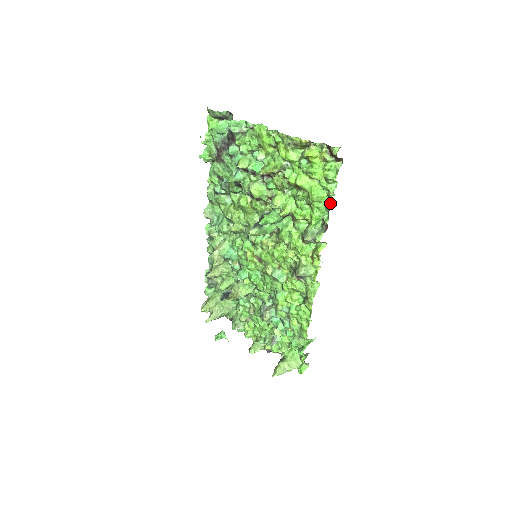
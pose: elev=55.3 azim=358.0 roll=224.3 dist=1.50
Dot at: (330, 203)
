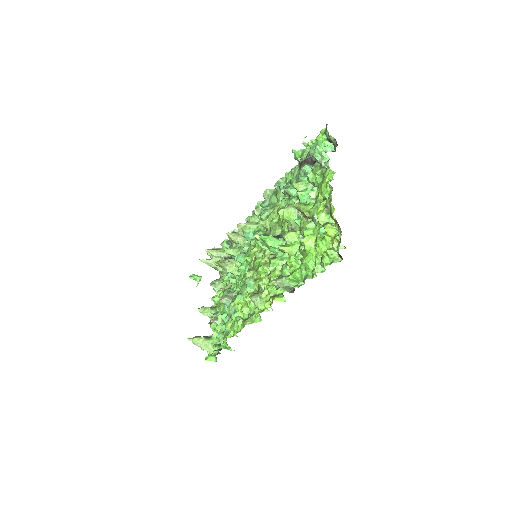
Dot at: (309, 278)
